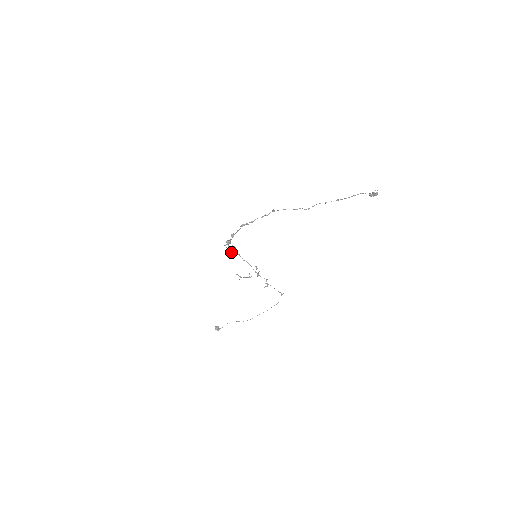
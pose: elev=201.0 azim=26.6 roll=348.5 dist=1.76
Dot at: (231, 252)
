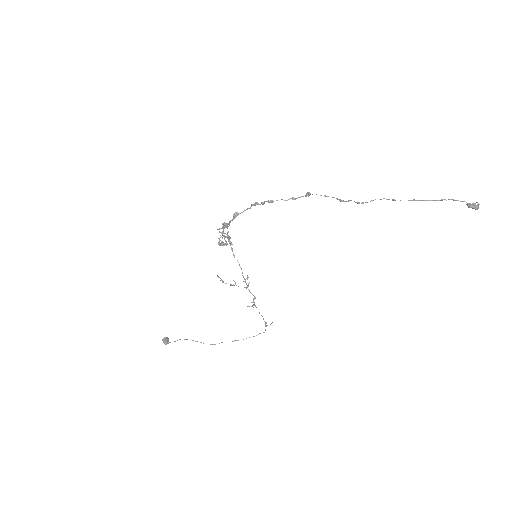
Dot at: (222, 242)
